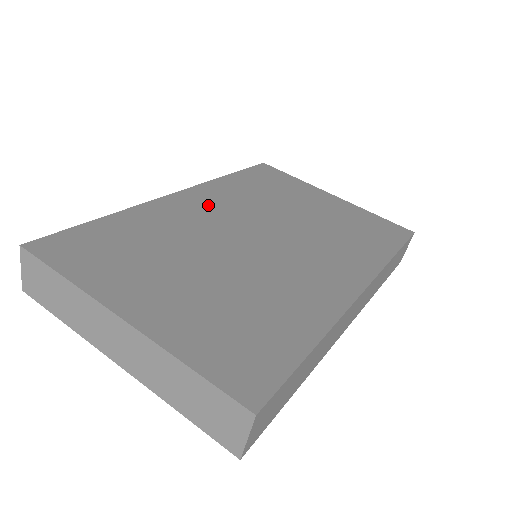
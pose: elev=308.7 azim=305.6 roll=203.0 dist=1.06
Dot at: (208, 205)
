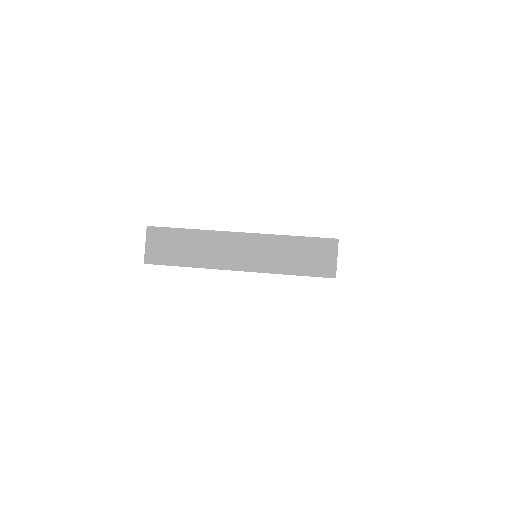
Dot at: occluded
